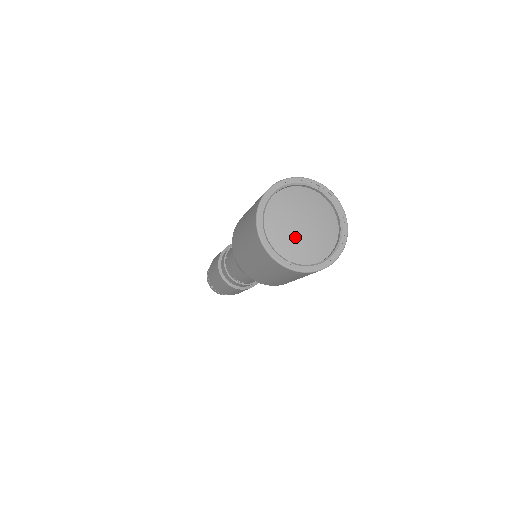
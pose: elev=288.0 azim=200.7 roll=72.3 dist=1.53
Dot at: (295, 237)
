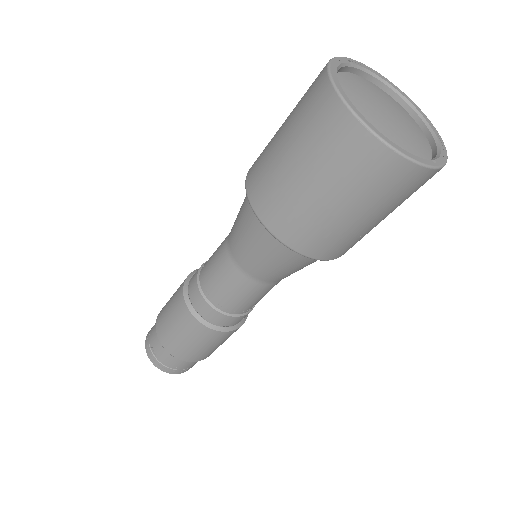
Dot at: (401, 130)
